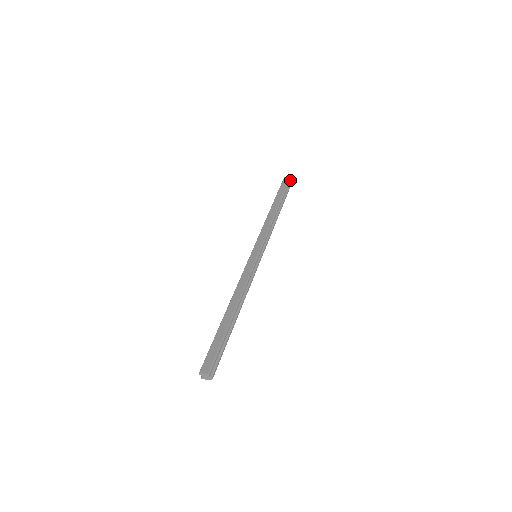
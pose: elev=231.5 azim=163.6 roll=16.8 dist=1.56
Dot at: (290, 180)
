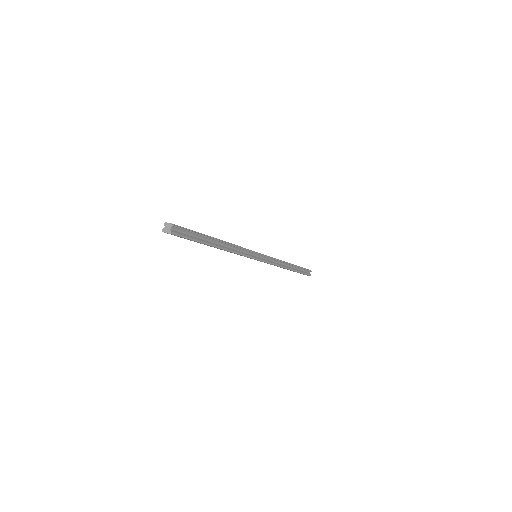
Dot at: (309, 273)
